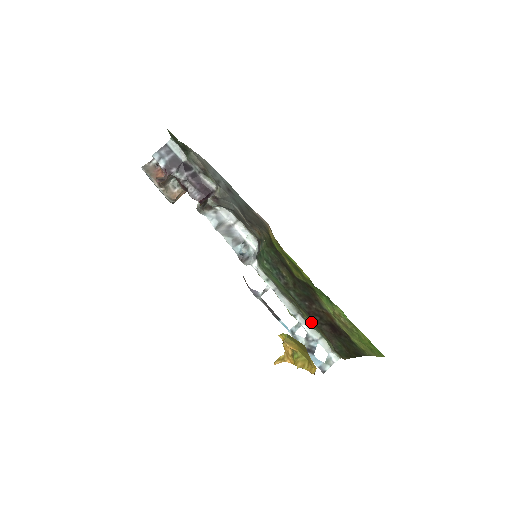
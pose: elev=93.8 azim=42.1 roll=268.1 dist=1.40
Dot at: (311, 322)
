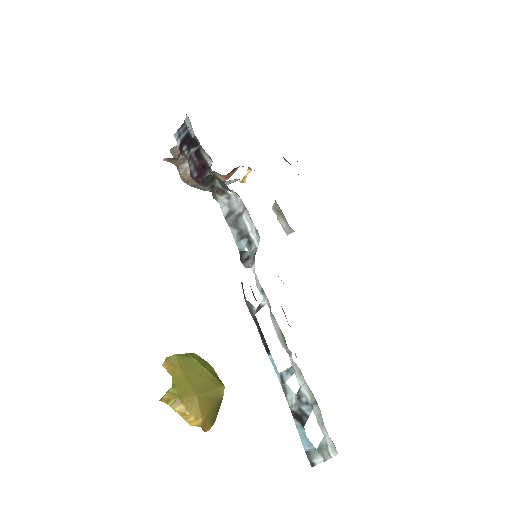
Dot at: occluded
